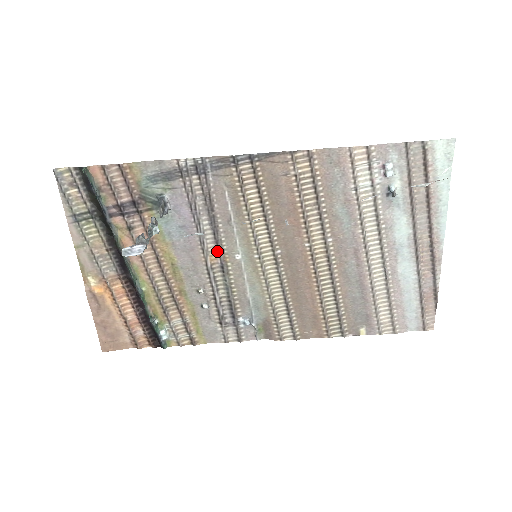
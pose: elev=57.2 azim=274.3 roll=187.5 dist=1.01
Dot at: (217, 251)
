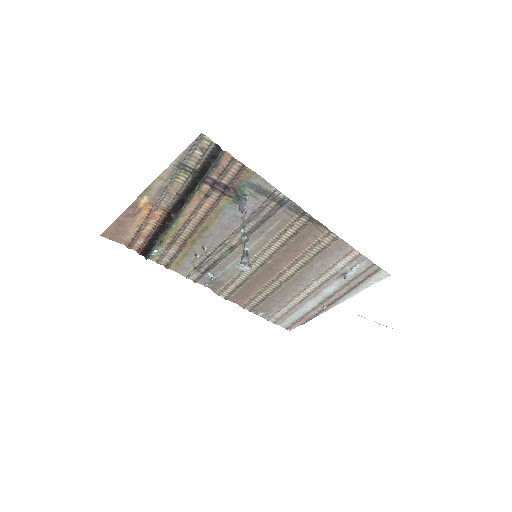
Dot at: (239, 239)
